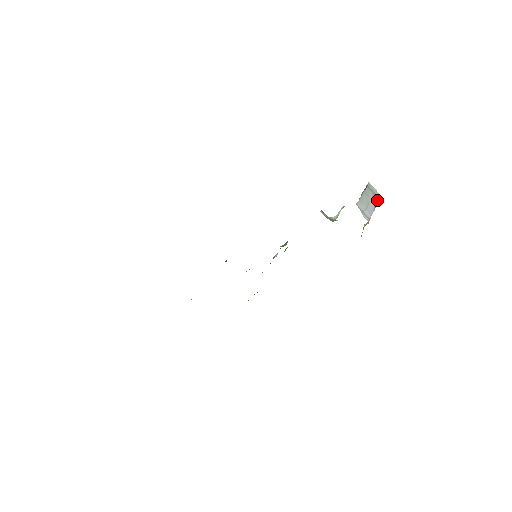
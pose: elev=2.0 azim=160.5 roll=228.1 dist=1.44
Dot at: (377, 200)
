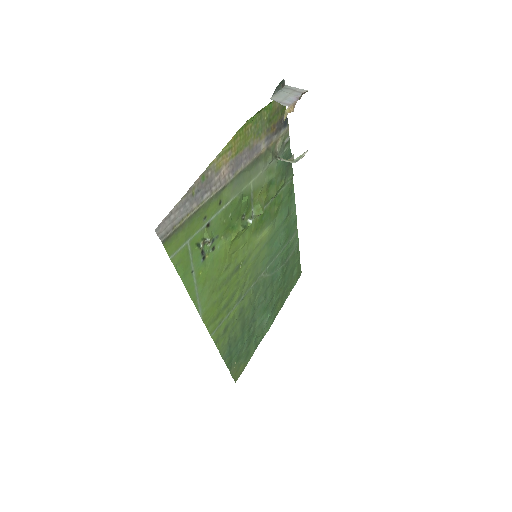
Dot at: (299, 93)
